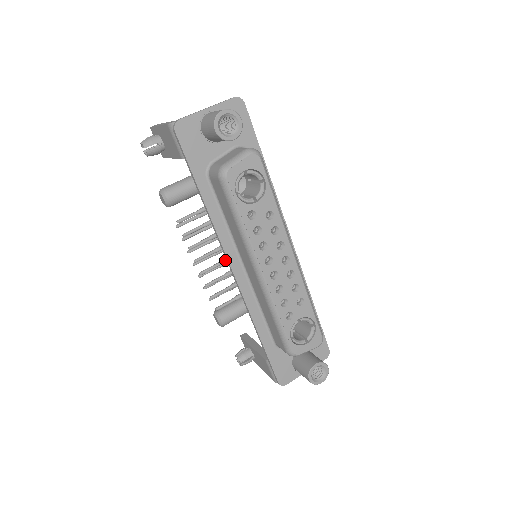
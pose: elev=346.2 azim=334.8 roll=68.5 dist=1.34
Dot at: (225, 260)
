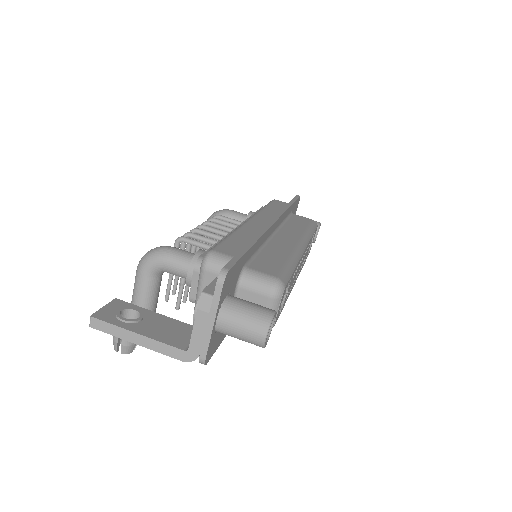
Dot at: occluded
